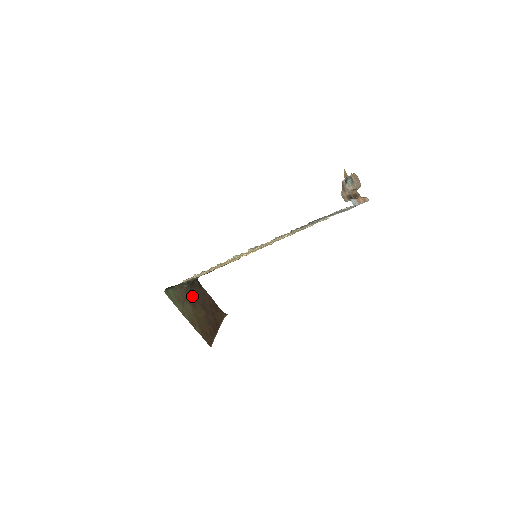
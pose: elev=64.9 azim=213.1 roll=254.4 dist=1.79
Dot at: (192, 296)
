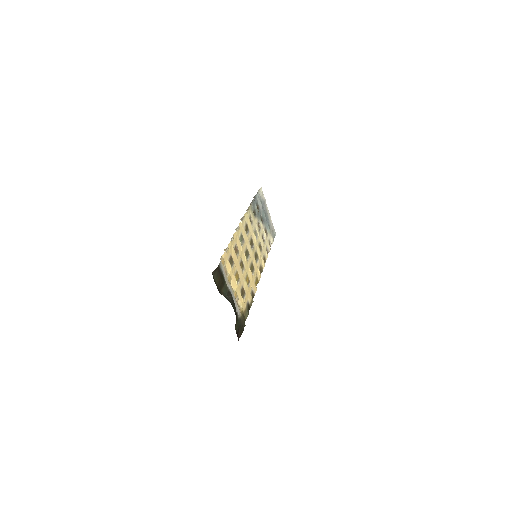
Dot at: occluded
